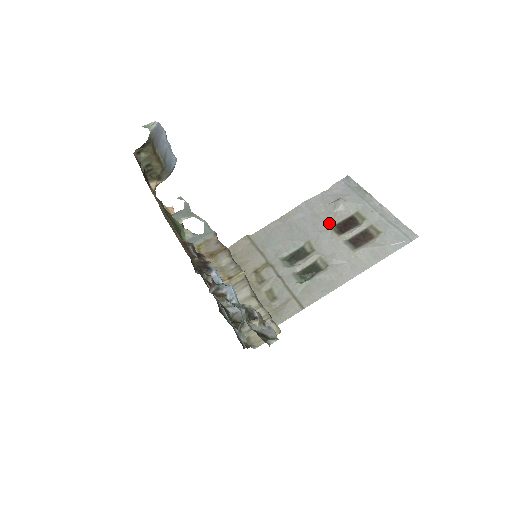
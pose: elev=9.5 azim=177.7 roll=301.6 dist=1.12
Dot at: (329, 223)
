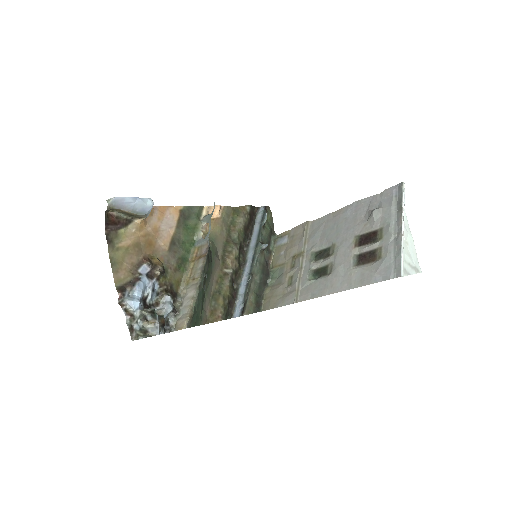
Dot at: (357, 231)
